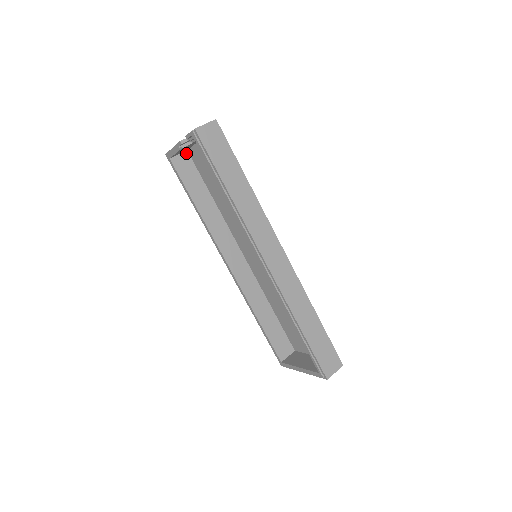
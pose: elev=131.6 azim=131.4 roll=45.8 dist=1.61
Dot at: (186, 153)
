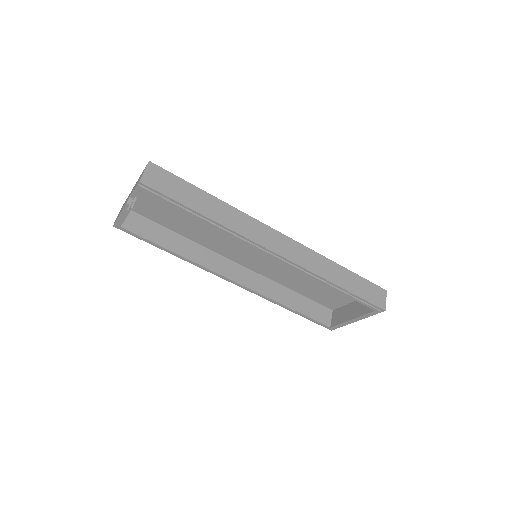
Dot at: (130, 212)
